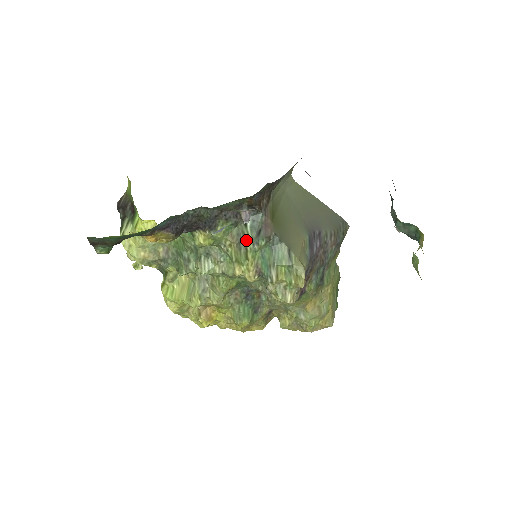
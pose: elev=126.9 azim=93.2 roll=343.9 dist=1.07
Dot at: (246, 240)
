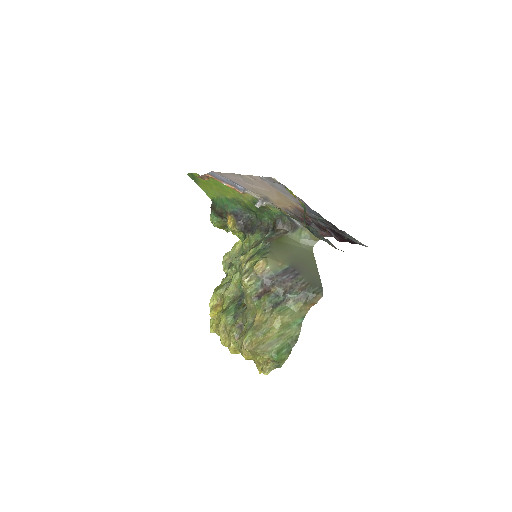
Dot at: occluded
